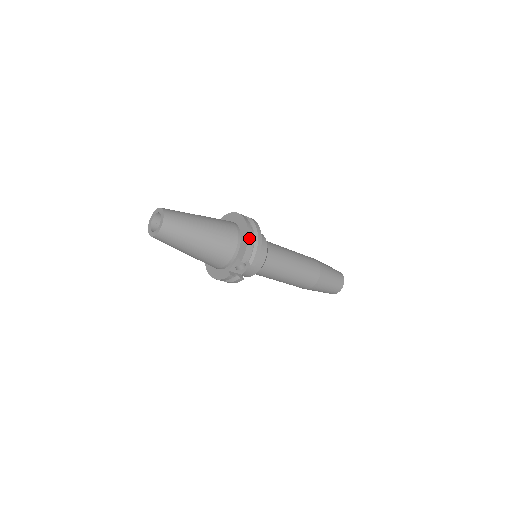
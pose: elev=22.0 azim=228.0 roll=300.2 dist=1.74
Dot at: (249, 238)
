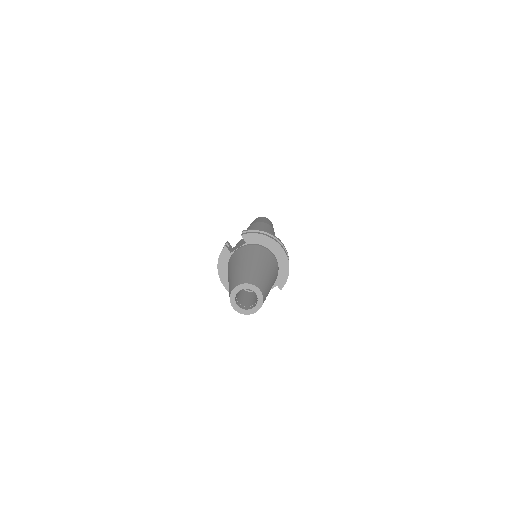
Dot at: occluded
